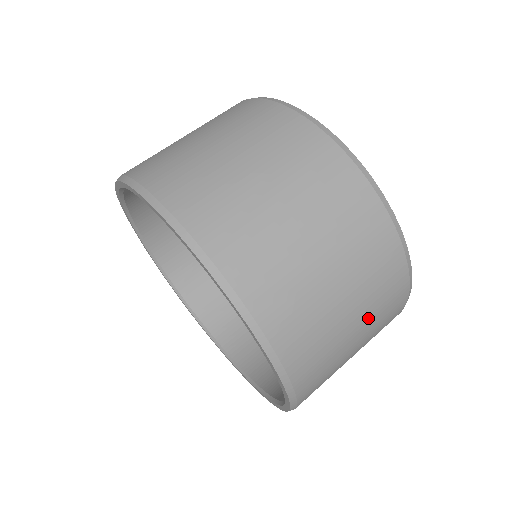
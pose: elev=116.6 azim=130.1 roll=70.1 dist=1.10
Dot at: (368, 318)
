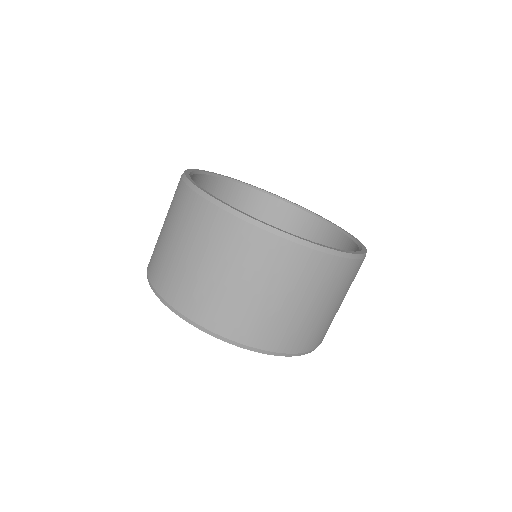
Dot at: (284, 286)
